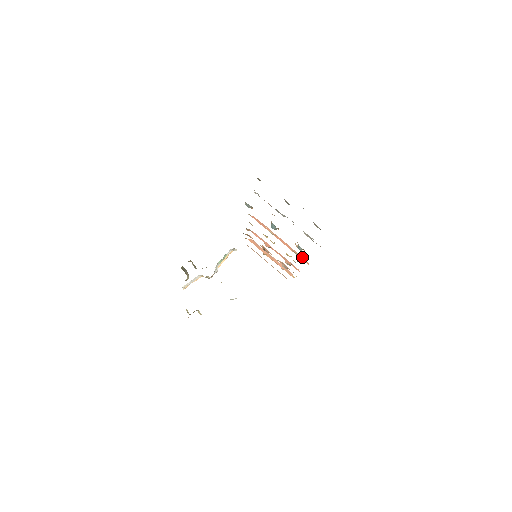
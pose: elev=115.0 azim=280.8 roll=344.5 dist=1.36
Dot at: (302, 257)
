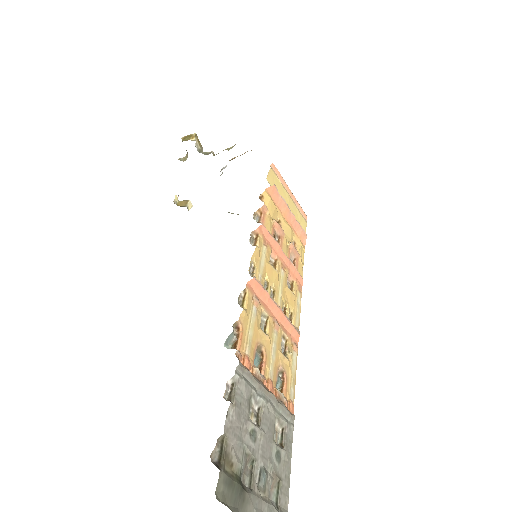
Dot at: (295, 331)
